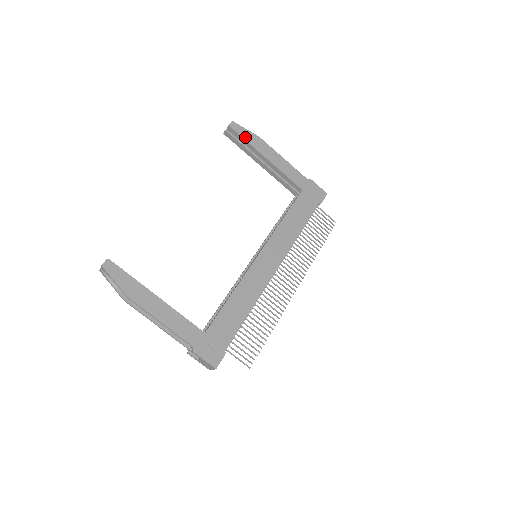
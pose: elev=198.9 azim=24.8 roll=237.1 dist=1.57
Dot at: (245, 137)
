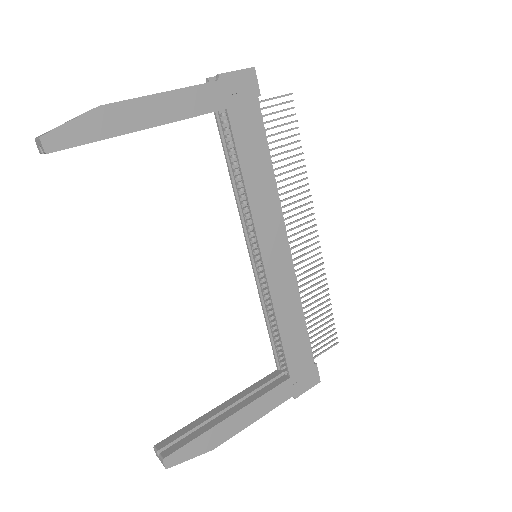
Dot at: (86, 138)
